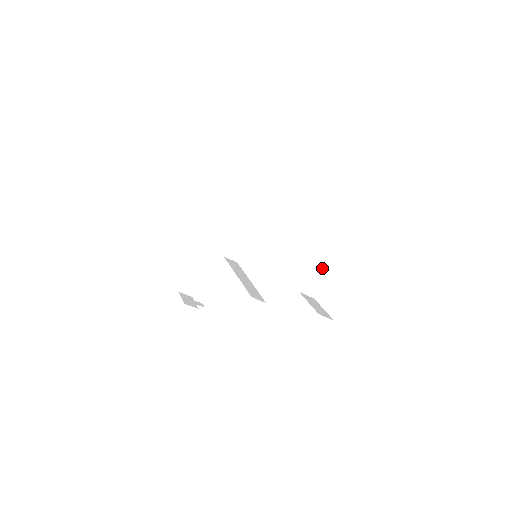
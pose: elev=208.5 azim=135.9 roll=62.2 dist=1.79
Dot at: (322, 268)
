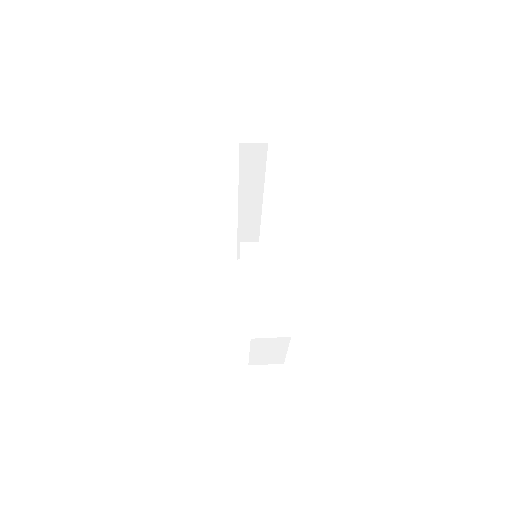
Dot at: (260, 346)
